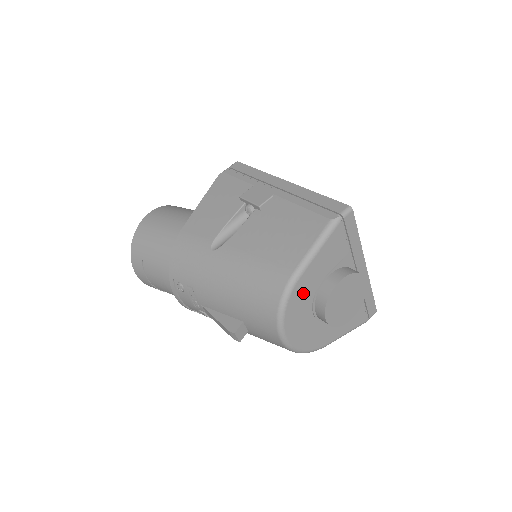
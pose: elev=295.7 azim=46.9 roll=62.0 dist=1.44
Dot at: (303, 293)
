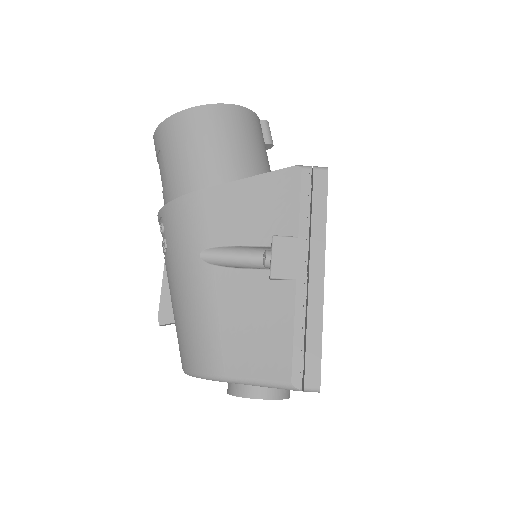
Dot at: occluded
